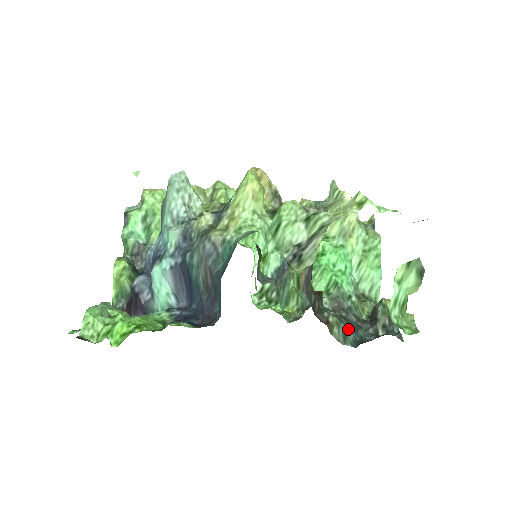
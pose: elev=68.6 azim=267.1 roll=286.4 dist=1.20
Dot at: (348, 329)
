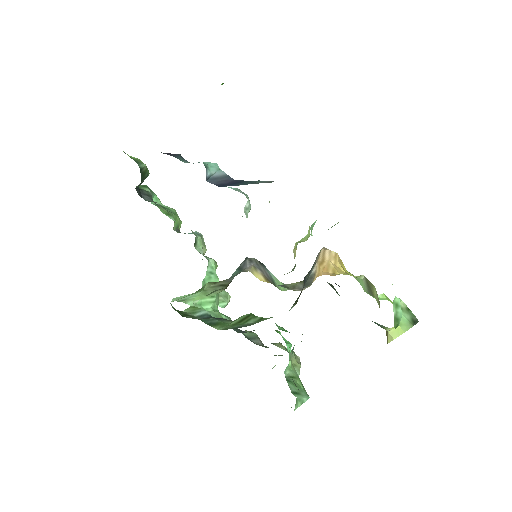
Dot at: occluded
